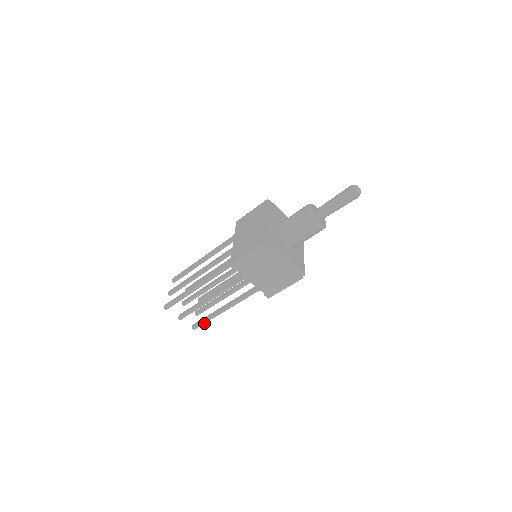
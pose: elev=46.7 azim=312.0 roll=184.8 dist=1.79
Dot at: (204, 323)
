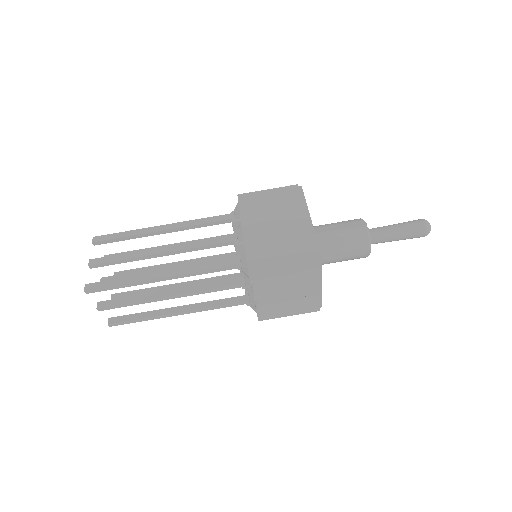
Dot at: (133, 322)
